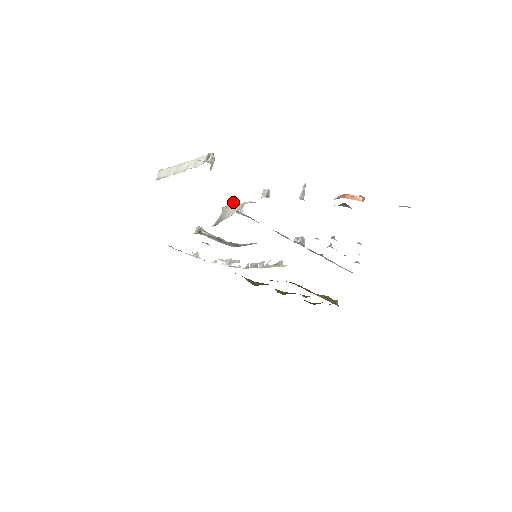
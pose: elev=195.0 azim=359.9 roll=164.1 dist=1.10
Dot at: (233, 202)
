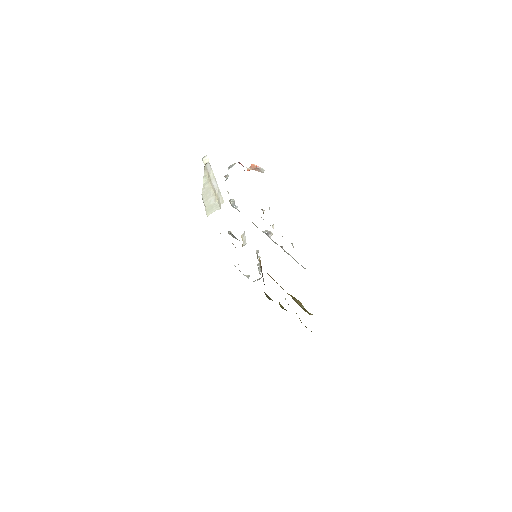
Dot at: occluded
